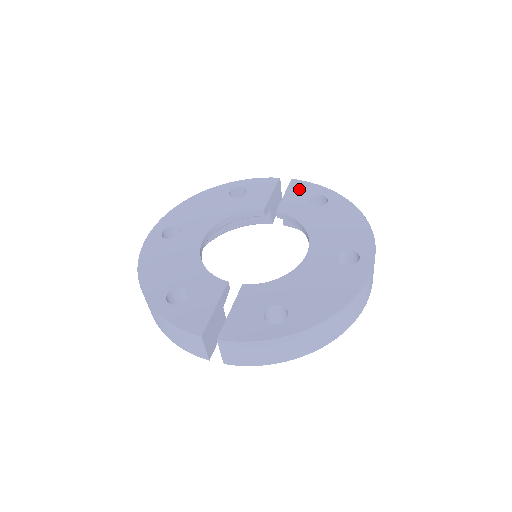
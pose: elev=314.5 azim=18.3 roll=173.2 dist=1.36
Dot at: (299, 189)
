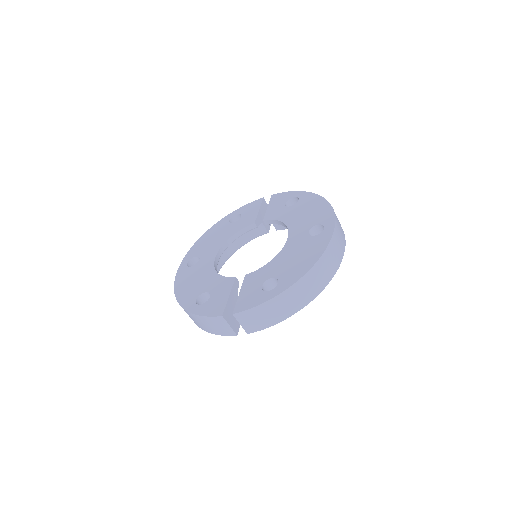
Dot at: (278, 199)
